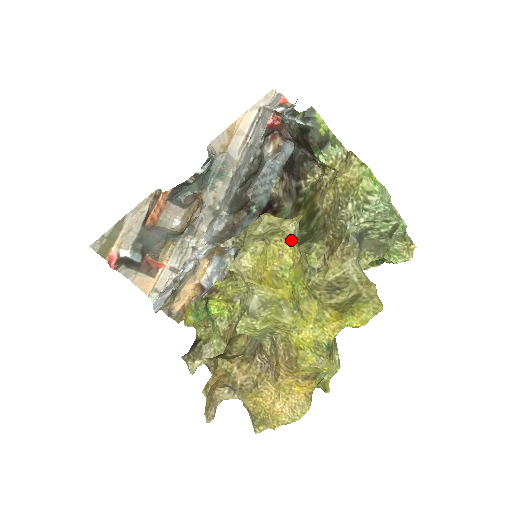
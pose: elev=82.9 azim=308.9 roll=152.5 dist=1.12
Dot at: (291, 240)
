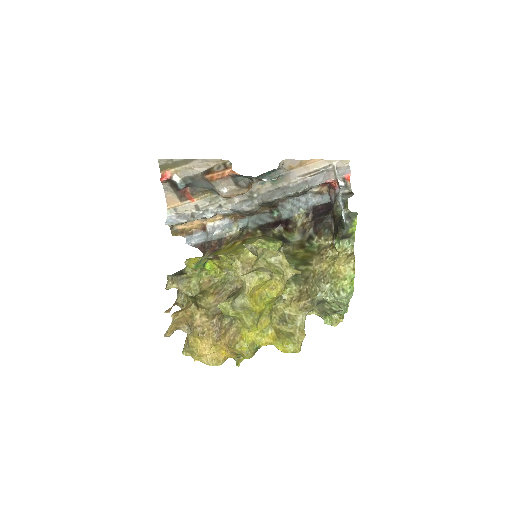
Dot at: (284, 283)
